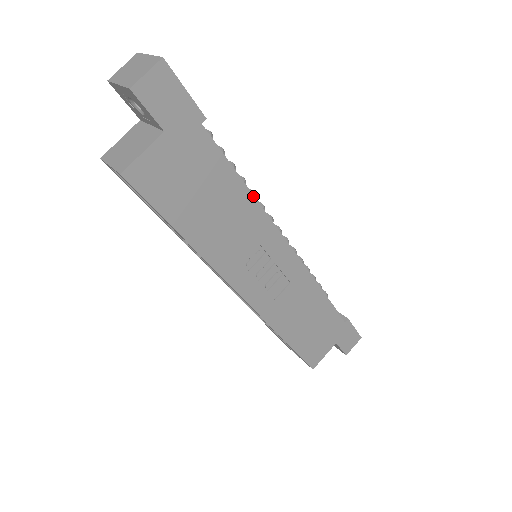
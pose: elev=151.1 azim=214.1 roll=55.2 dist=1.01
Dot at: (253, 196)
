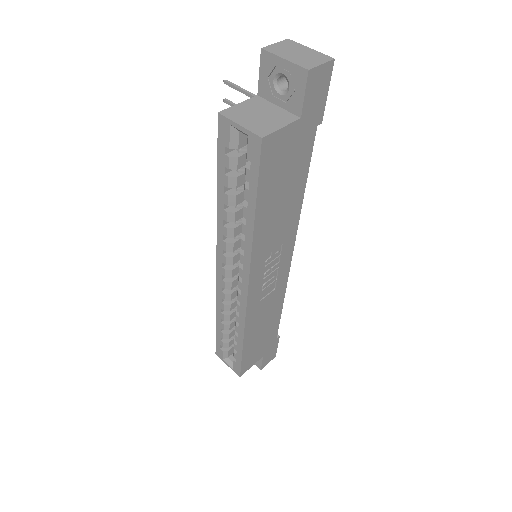
Dot at: occluded
